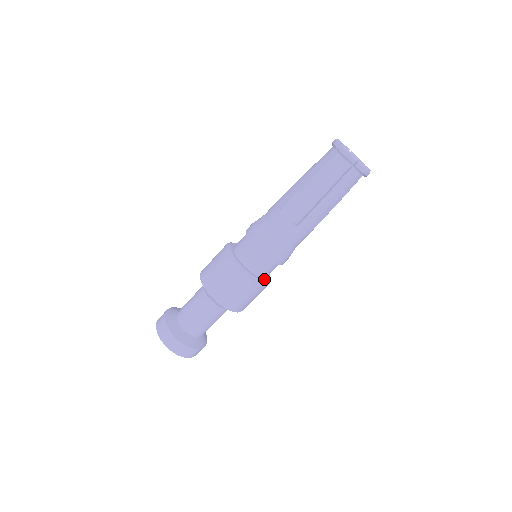
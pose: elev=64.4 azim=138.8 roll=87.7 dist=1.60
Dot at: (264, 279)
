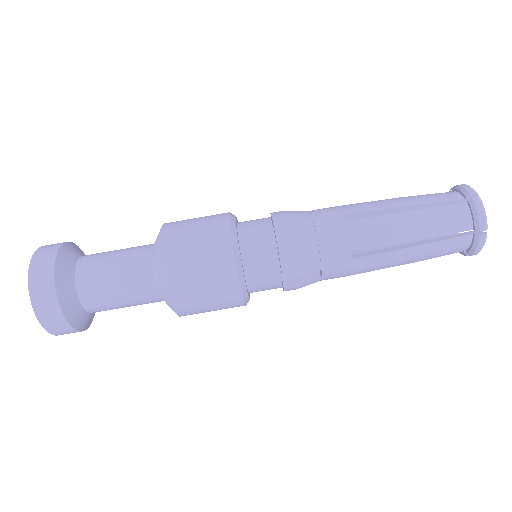
Dot at: (243, 268)
